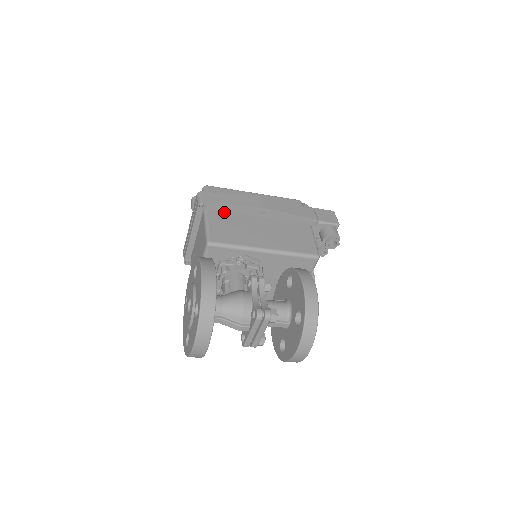
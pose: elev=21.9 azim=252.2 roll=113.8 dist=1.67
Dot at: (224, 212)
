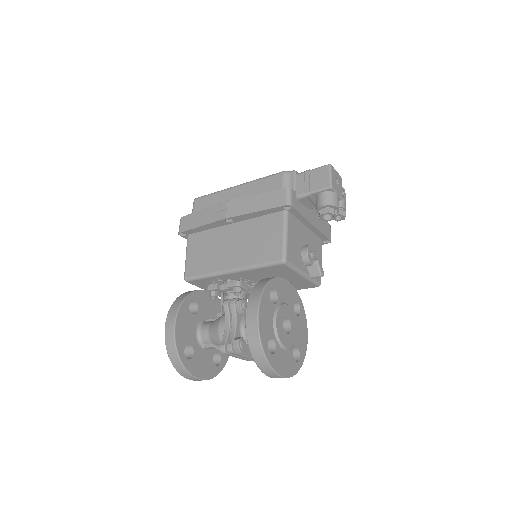
Dot at: (201, 233)
